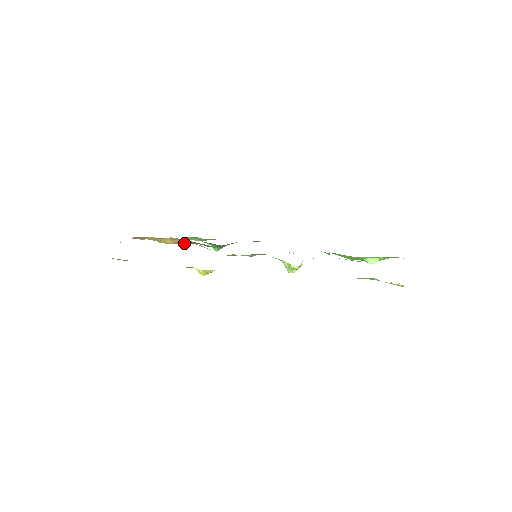
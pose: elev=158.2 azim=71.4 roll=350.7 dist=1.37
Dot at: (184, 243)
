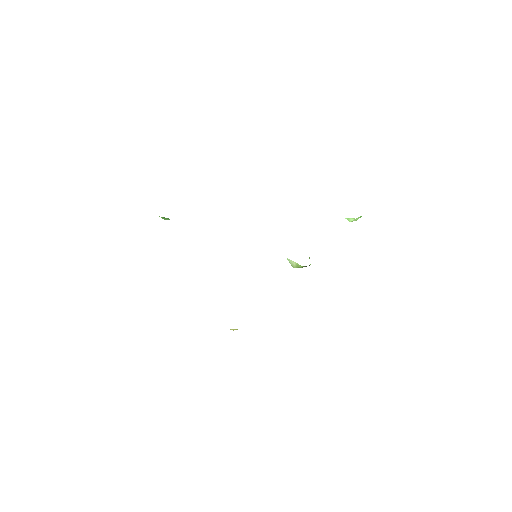
Dot at: occluded
